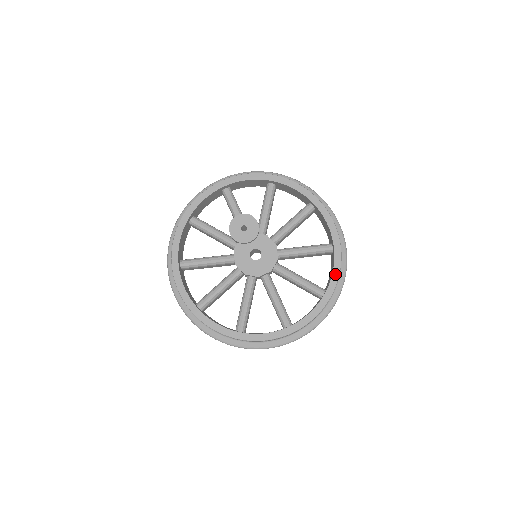
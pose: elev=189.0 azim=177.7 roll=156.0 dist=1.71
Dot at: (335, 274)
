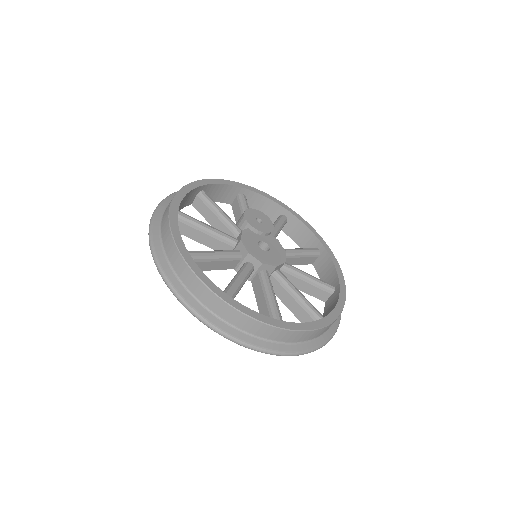
Dot at: (340, 304)
